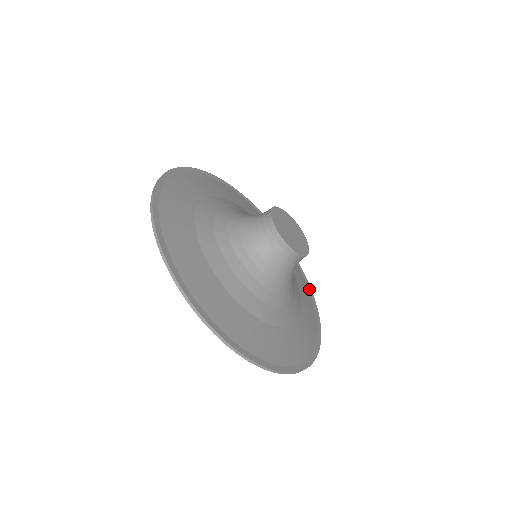
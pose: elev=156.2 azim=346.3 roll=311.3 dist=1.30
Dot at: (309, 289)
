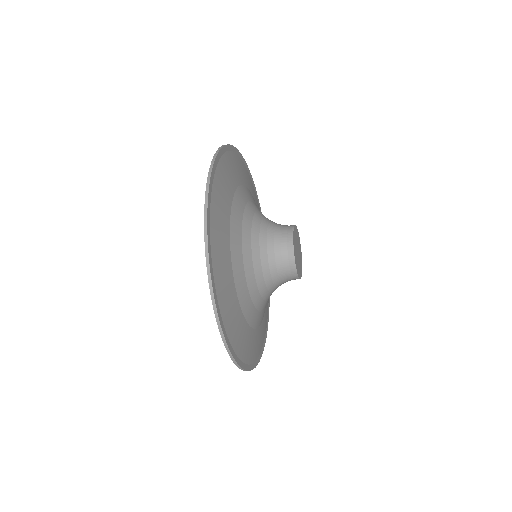
Dot at: occluded
